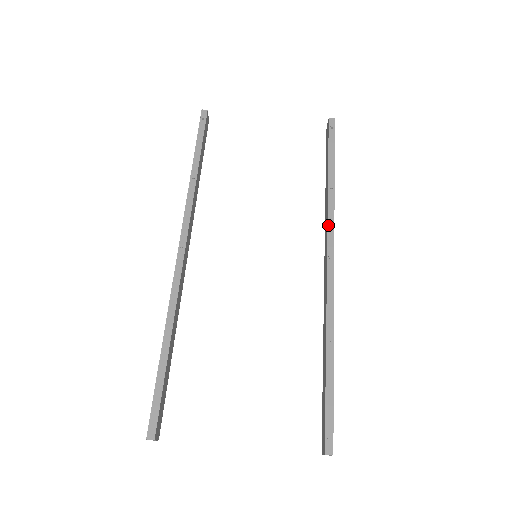
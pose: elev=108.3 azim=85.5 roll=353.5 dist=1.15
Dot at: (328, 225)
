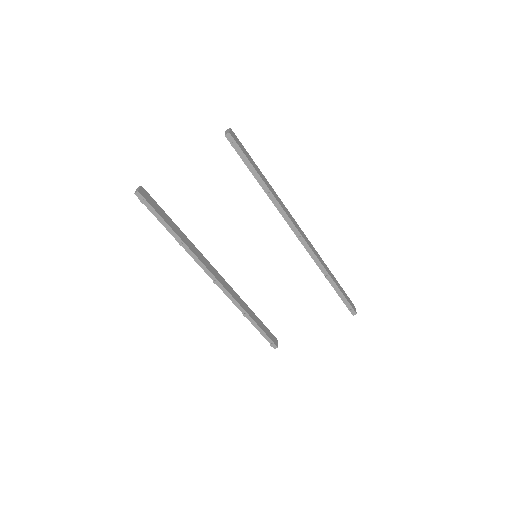
Dot at: (285, 219)
